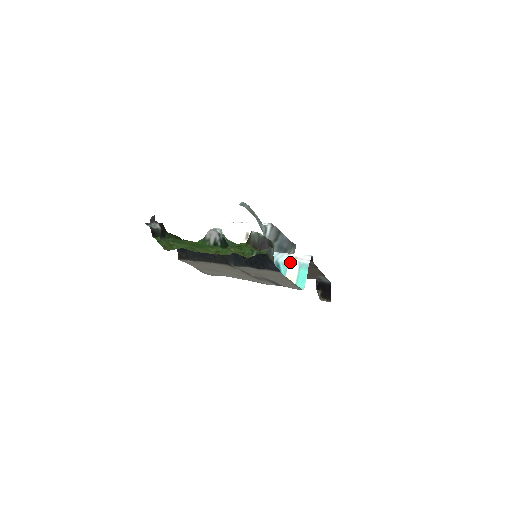
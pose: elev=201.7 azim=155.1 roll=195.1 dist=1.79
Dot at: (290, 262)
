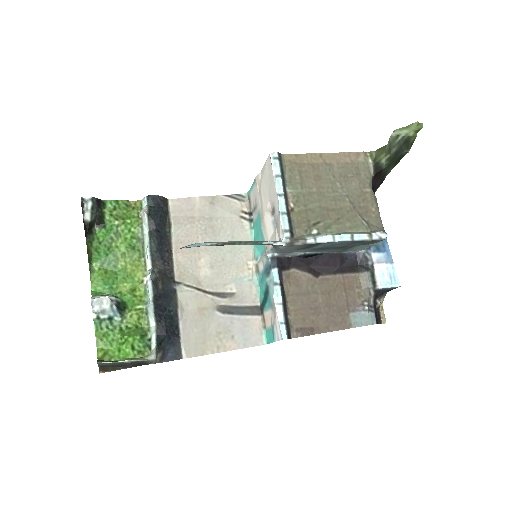
Dot at: (272, 309)
